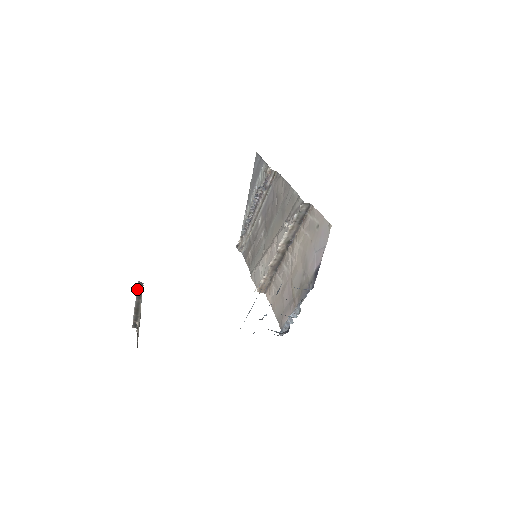
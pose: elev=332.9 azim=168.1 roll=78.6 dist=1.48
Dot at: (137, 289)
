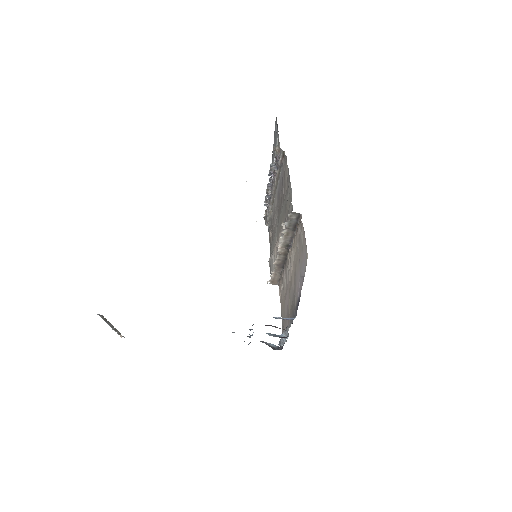
Dot at: (101, 317)
